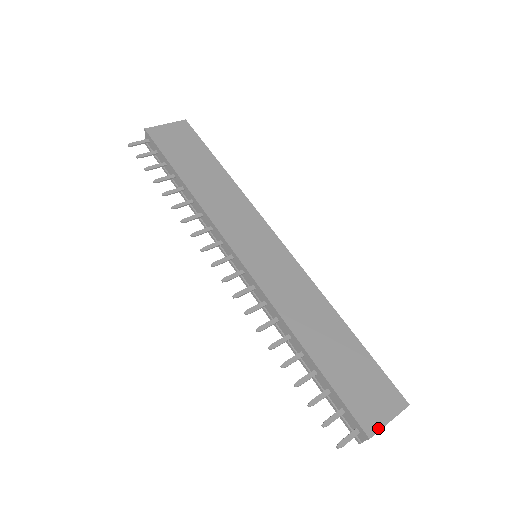
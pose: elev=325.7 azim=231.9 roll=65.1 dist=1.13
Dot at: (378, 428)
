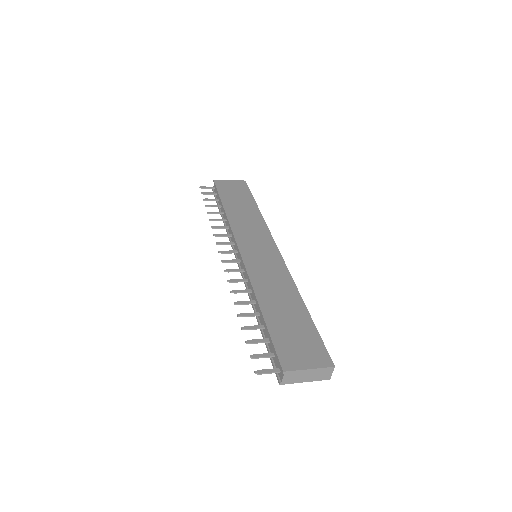
Dot at: (295, 368)
